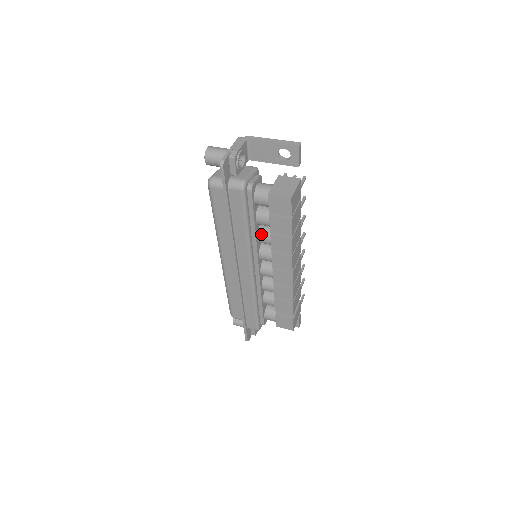
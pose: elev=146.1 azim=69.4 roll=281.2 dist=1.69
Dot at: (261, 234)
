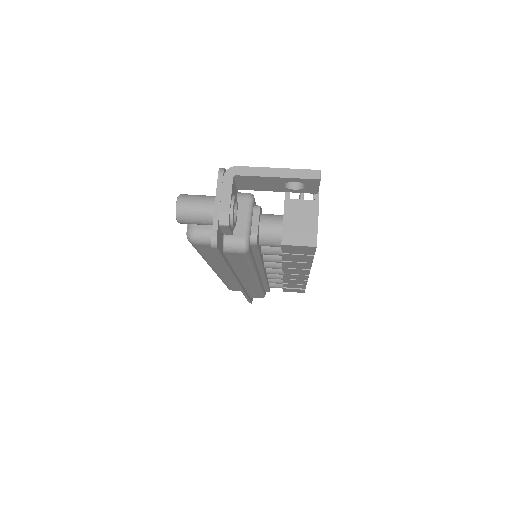
Dot at: (267, 257)
